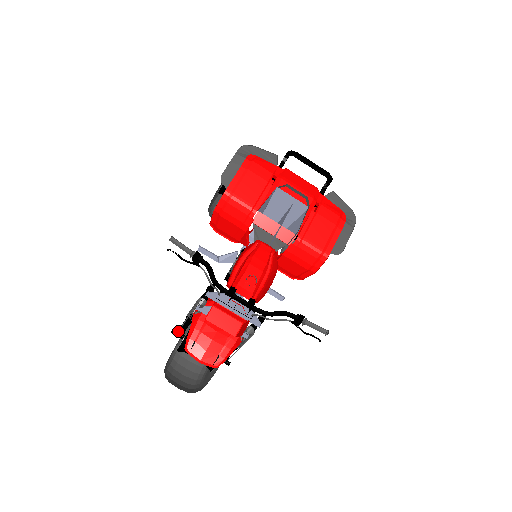
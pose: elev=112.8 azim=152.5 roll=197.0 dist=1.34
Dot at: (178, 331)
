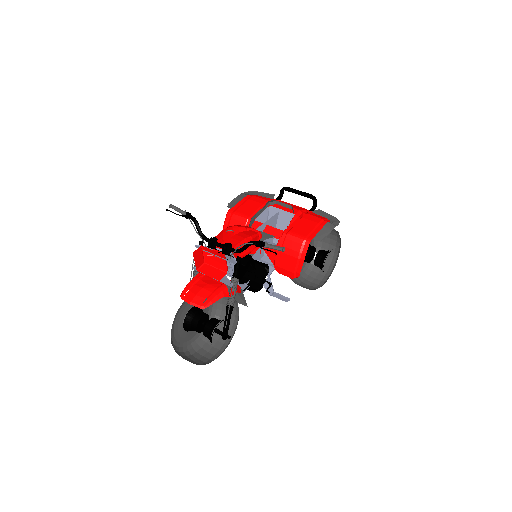
Dot at: occluded
